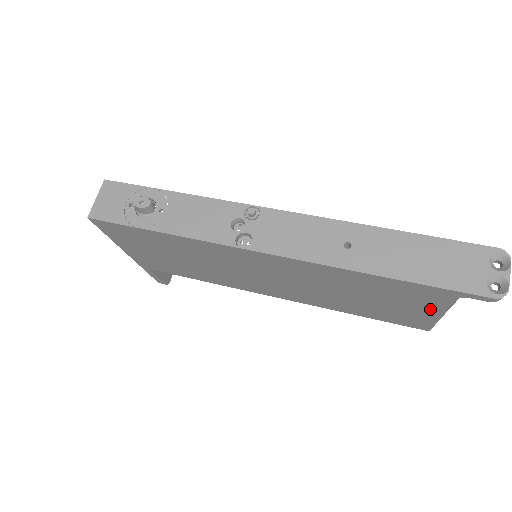
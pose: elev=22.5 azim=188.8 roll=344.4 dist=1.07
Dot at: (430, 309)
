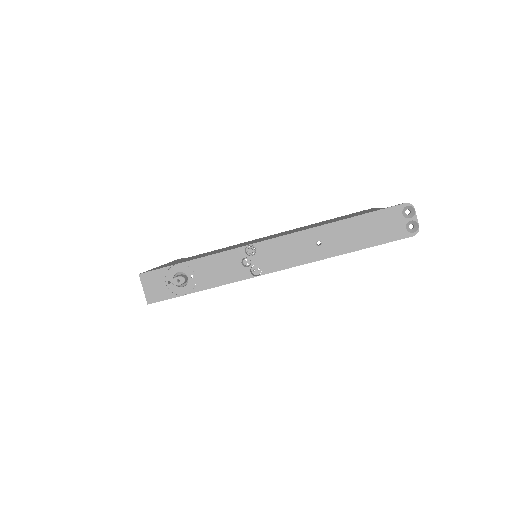
Dot at: occluded
